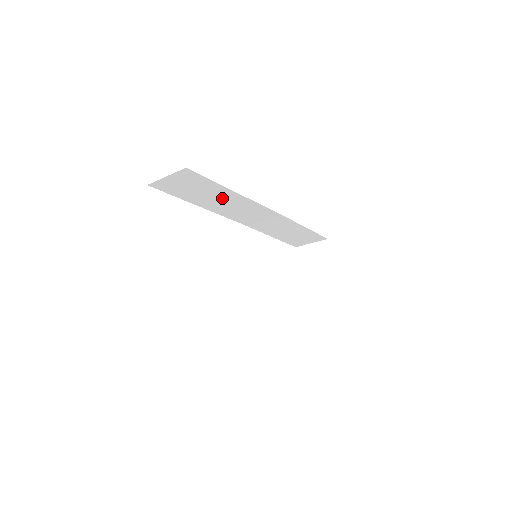
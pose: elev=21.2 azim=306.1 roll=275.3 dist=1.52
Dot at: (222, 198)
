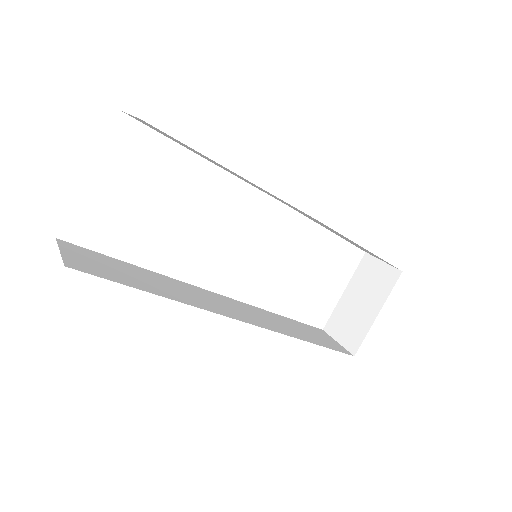
Dot at: occluded
